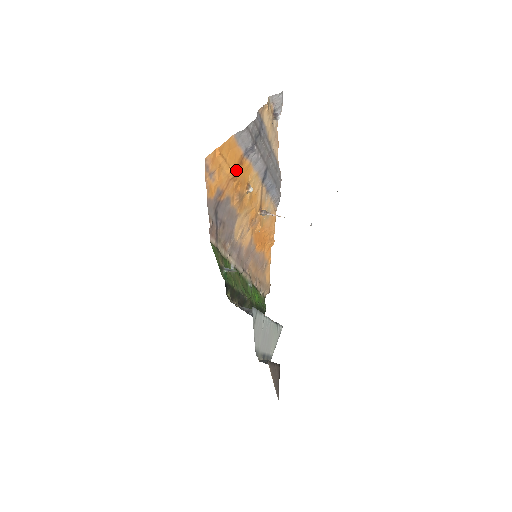
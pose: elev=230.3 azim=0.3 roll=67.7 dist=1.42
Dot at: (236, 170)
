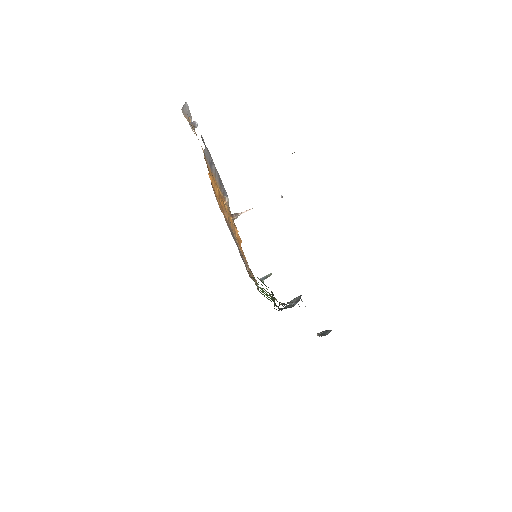
Dot at: occluded
